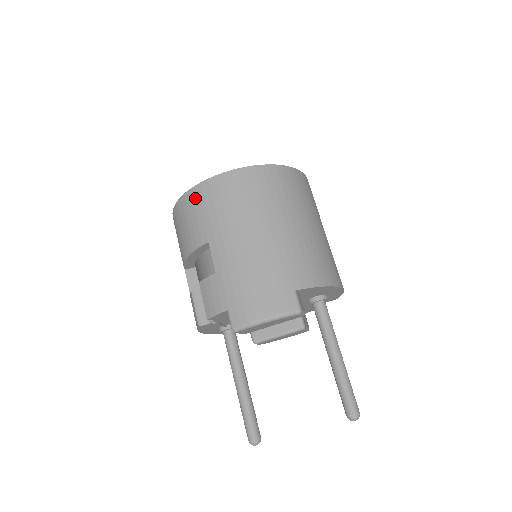
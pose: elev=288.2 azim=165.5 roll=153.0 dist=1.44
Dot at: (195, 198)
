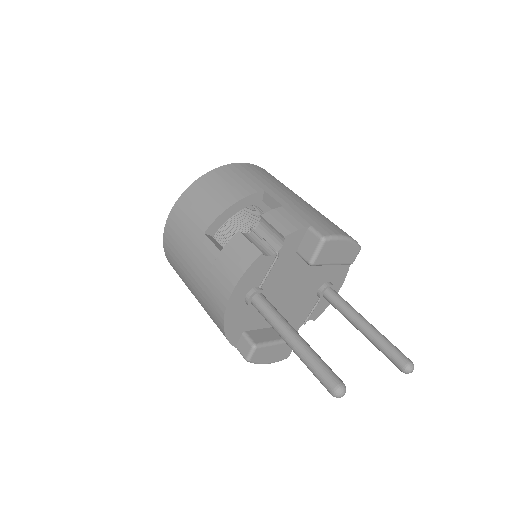
Dot at: (235, 169)
